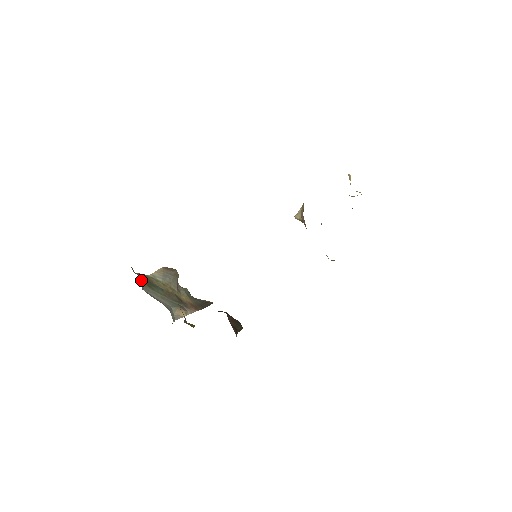
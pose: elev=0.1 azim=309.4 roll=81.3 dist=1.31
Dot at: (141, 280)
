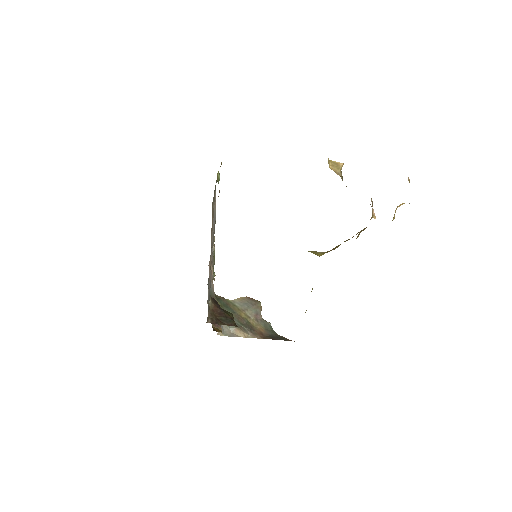
Dot at: occluded
